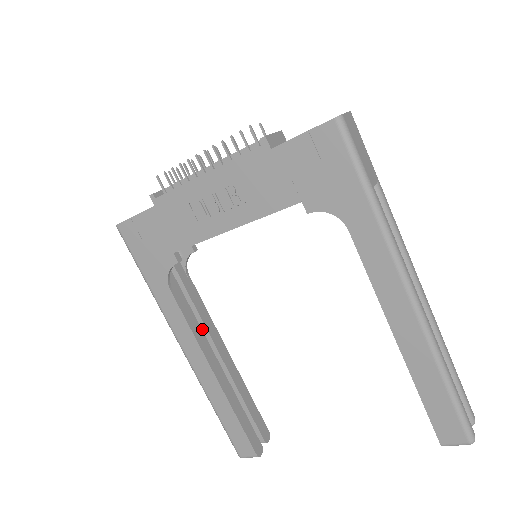
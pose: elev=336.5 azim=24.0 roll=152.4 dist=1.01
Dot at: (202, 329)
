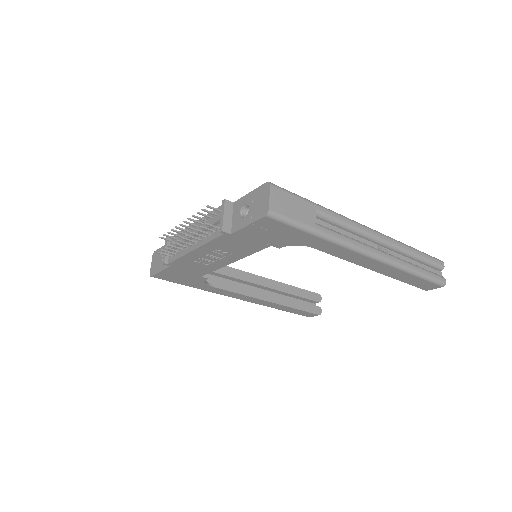
Dot at: (244, 282)
